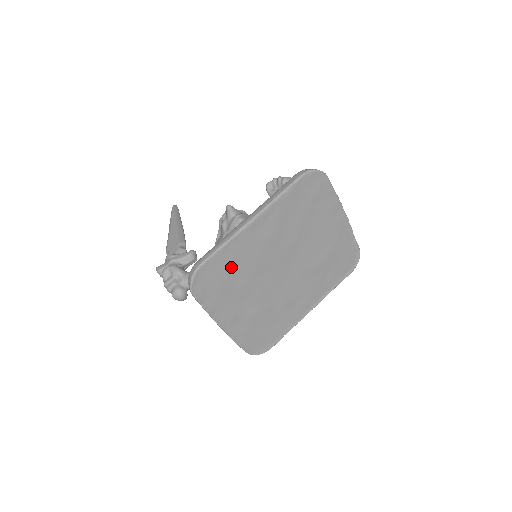
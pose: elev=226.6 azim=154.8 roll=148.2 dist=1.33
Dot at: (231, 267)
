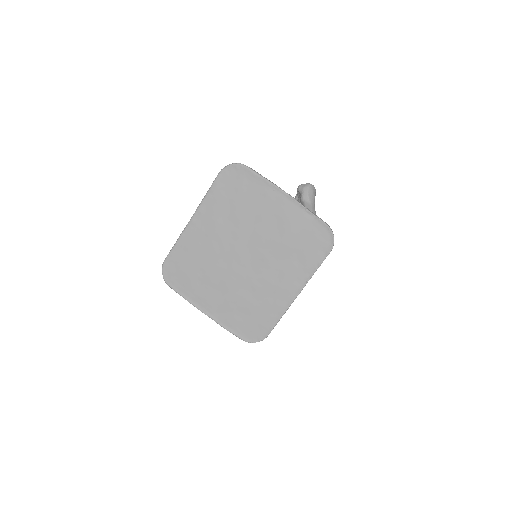
Dot at: (190, 260)
